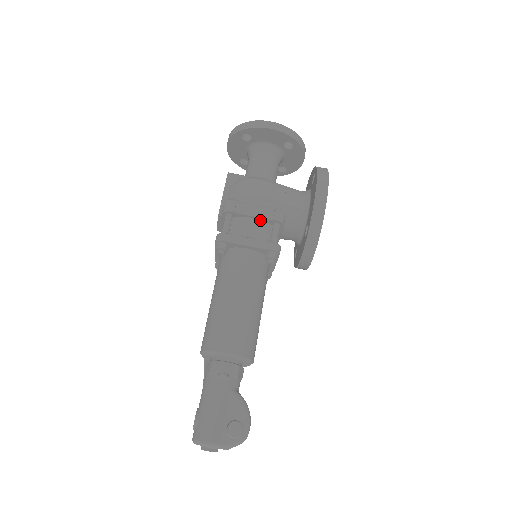
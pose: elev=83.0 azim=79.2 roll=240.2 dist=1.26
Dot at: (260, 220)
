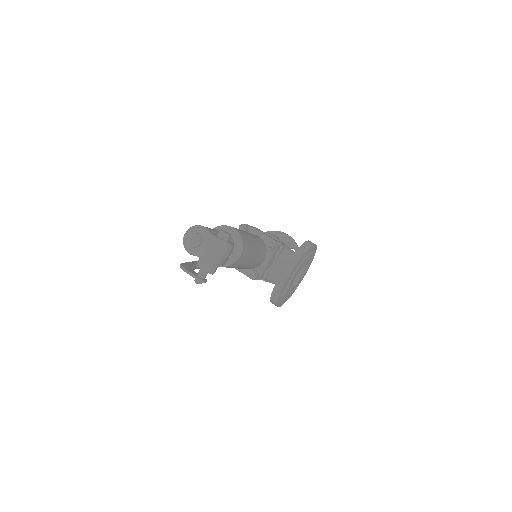
Dot at: occluded
